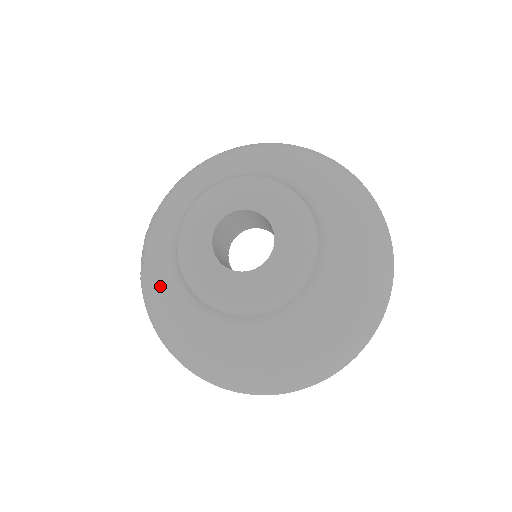
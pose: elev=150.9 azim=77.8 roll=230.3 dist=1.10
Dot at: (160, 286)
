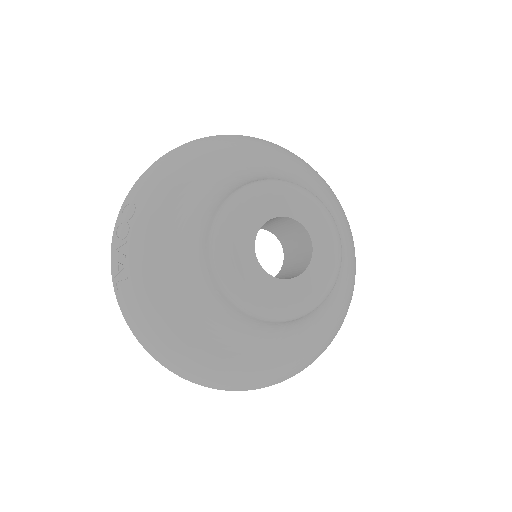
Dot at: (158, 292)
